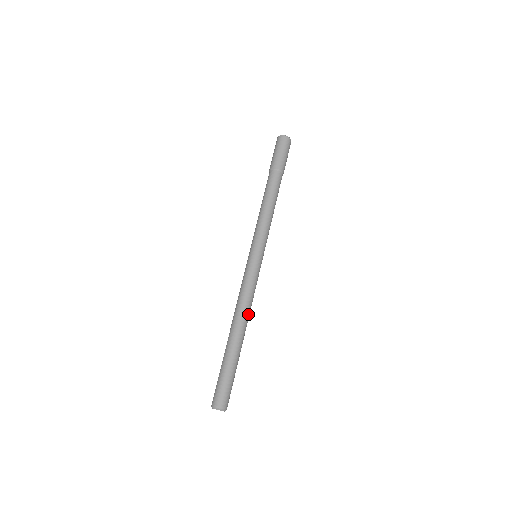
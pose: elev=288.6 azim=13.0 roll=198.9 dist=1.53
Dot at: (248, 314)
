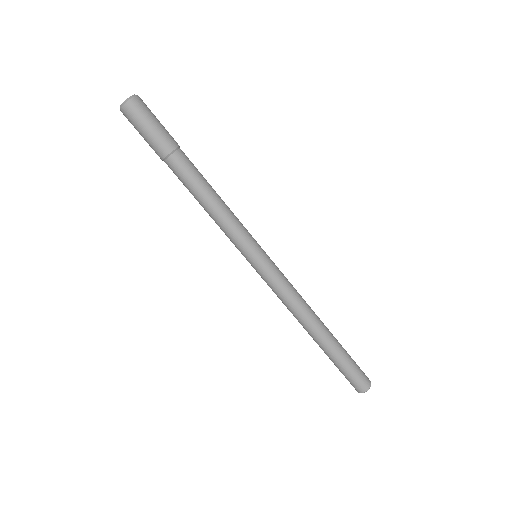
Dot at: (304, 315)
